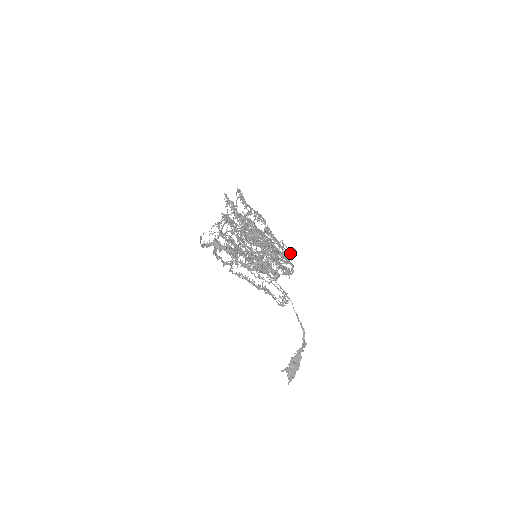
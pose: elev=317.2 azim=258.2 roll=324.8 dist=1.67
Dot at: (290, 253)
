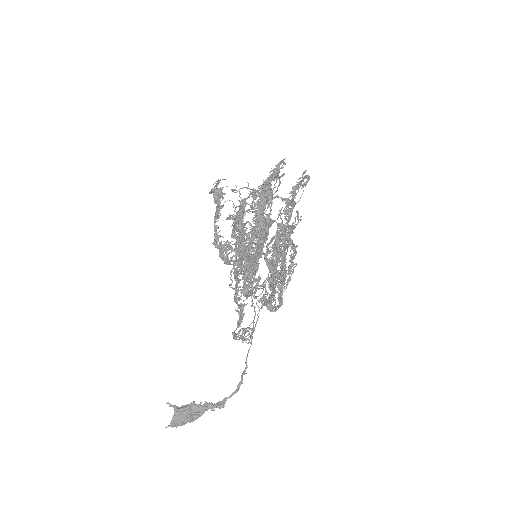
Dot at: (288, 283)
